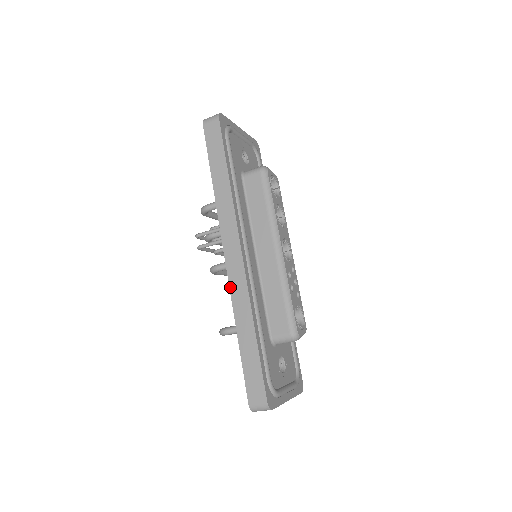
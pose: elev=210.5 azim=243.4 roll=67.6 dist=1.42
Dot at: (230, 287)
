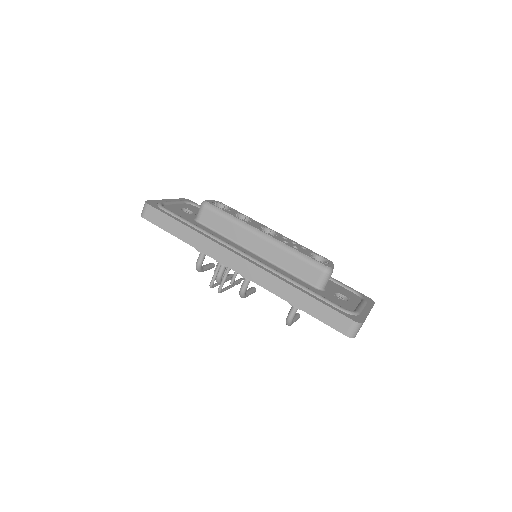
Dot at: (259, 285)
